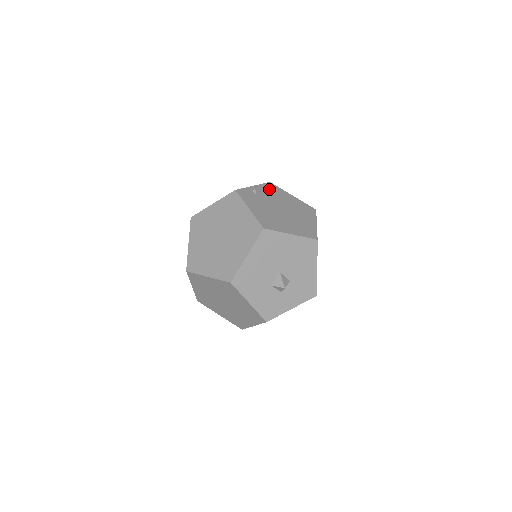
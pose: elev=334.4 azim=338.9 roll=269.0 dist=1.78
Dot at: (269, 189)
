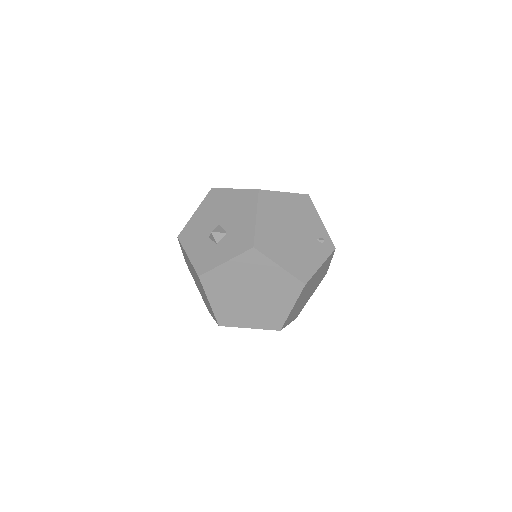
Dot at: occluded
